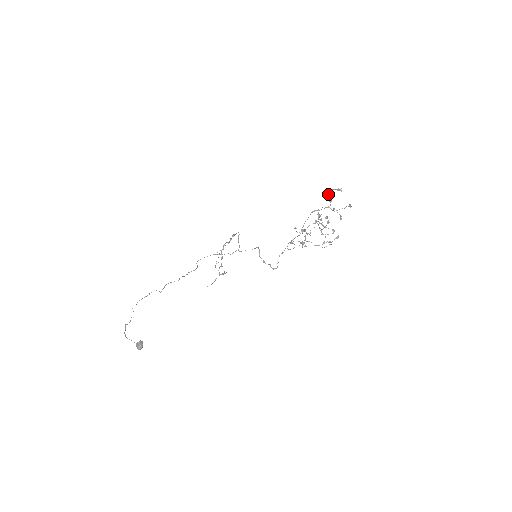
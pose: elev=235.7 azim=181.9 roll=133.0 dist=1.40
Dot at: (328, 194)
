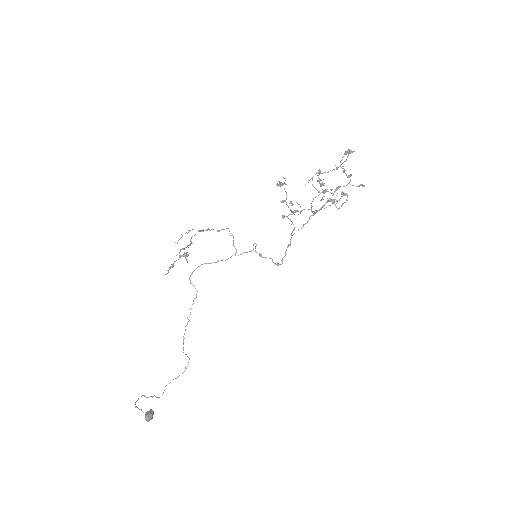
Dot at: (343, 170)
